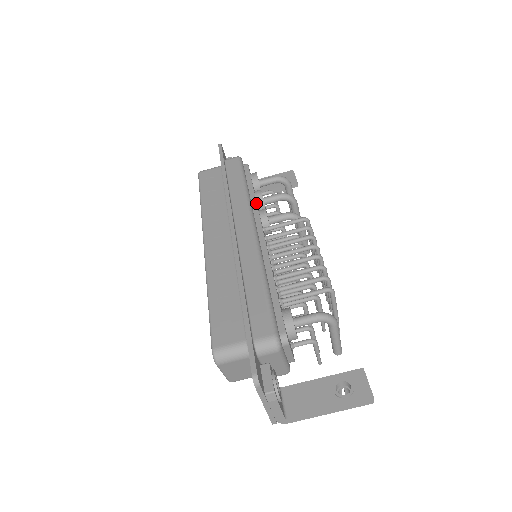
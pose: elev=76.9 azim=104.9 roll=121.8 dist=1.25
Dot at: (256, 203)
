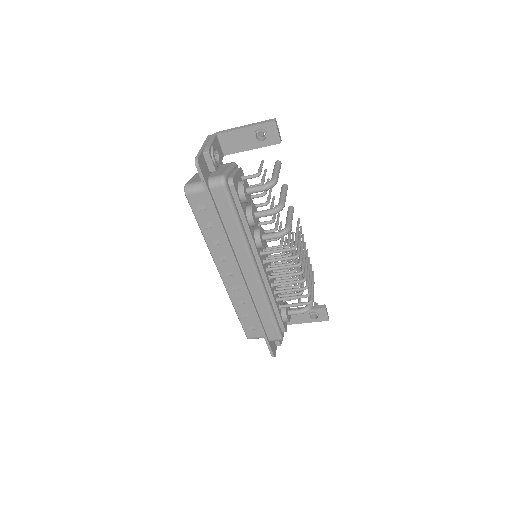
Dot at: (252, 239)
